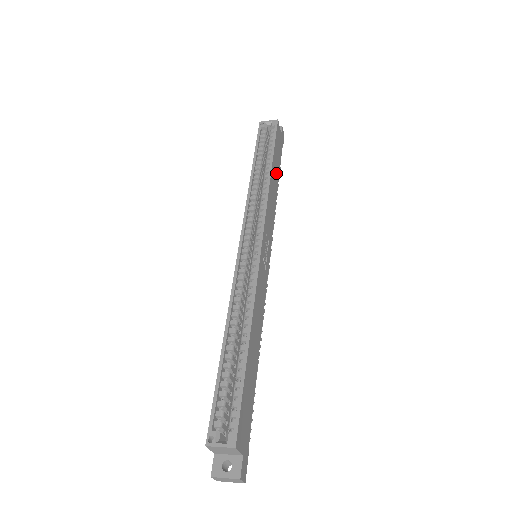
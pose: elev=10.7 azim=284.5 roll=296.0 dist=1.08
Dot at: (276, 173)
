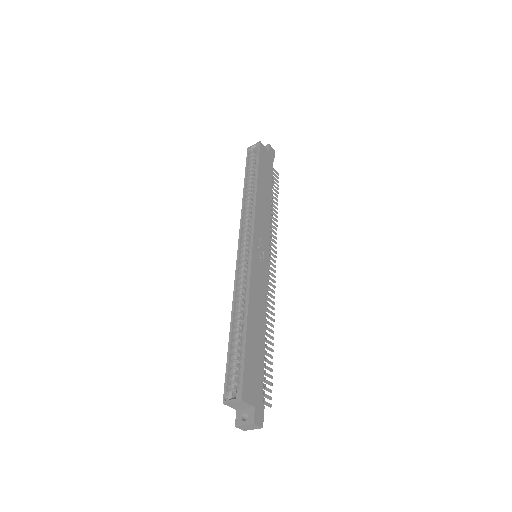
Dot at: (266, 185)
